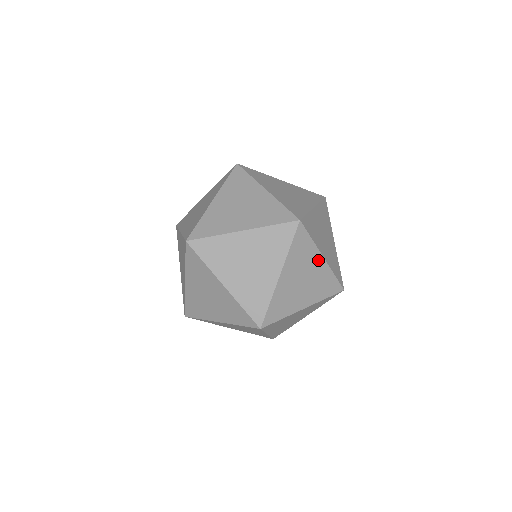
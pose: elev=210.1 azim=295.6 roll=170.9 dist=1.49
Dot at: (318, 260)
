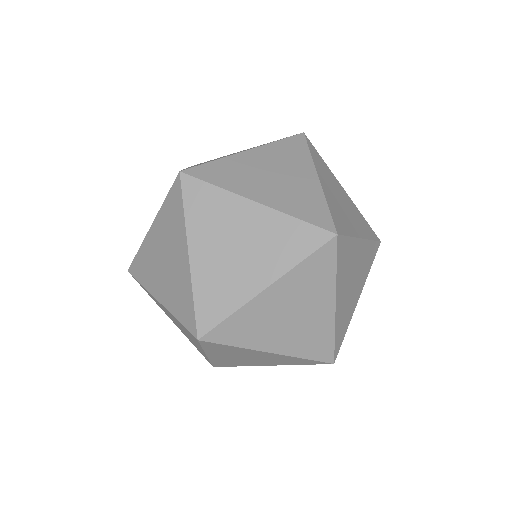
Dot at: (247, 209)
